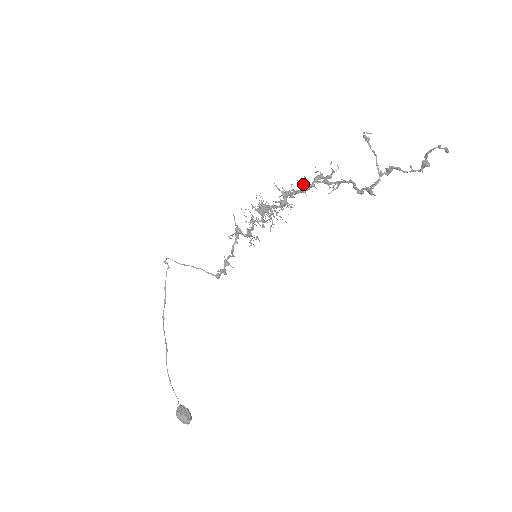
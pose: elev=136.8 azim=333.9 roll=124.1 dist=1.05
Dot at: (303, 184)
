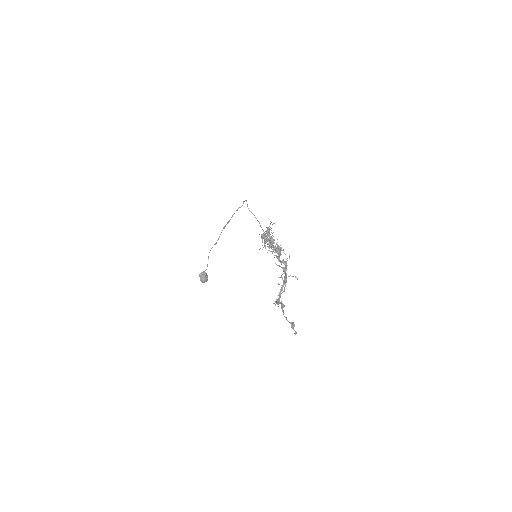
Dot at: (277, 257)
